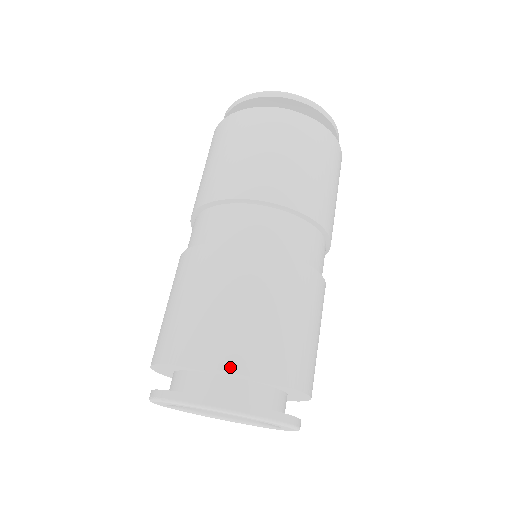
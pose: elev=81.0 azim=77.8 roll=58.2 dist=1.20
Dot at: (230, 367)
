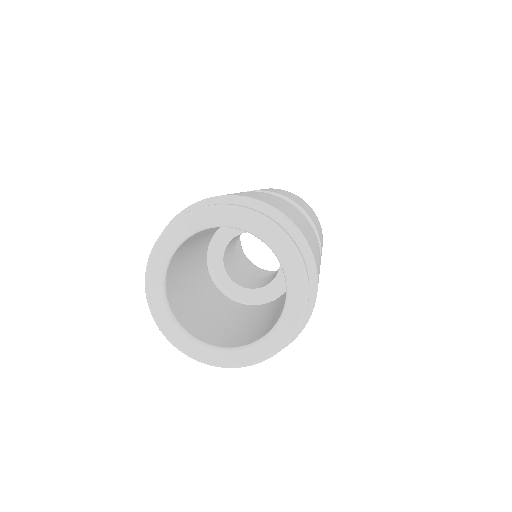
Dot at: (233, 195)
